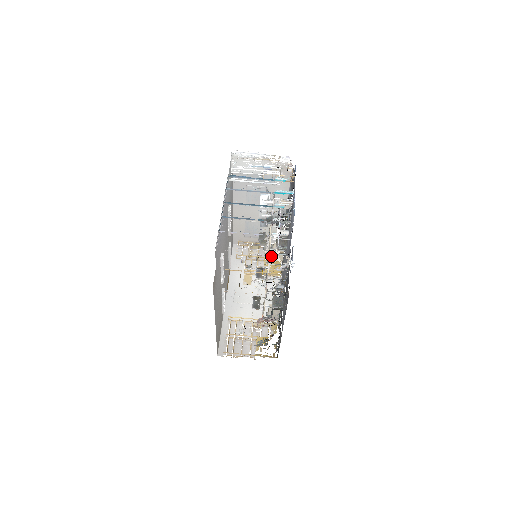
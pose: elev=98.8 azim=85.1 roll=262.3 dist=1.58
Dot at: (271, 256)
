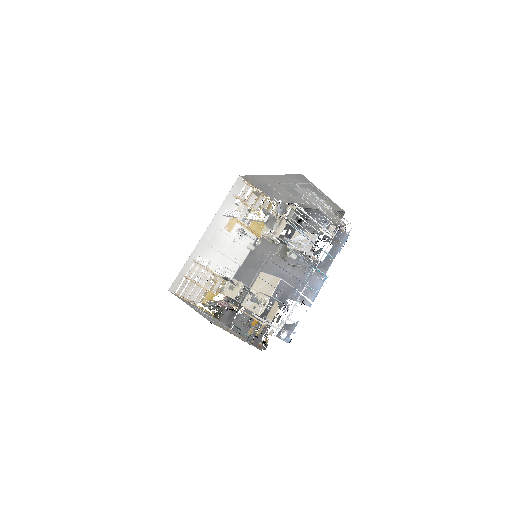
Dot at: occluded
